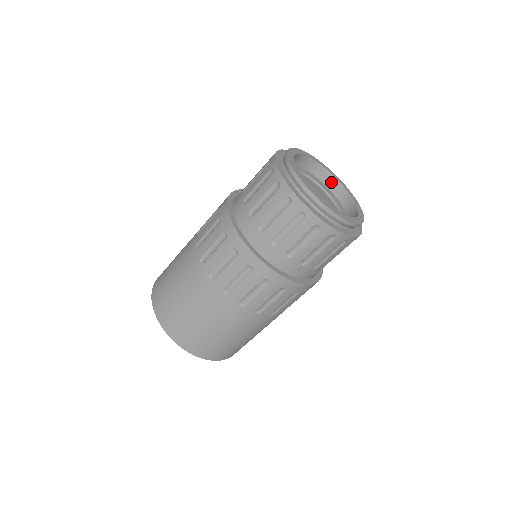
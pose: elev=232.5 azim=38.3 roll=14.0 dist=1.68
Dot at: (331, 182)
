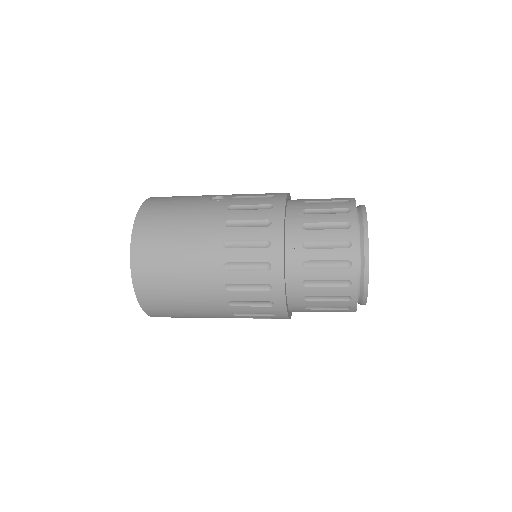
Dot at: occluded
